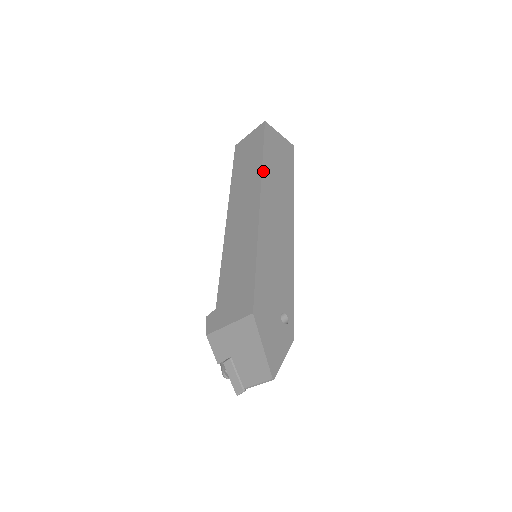
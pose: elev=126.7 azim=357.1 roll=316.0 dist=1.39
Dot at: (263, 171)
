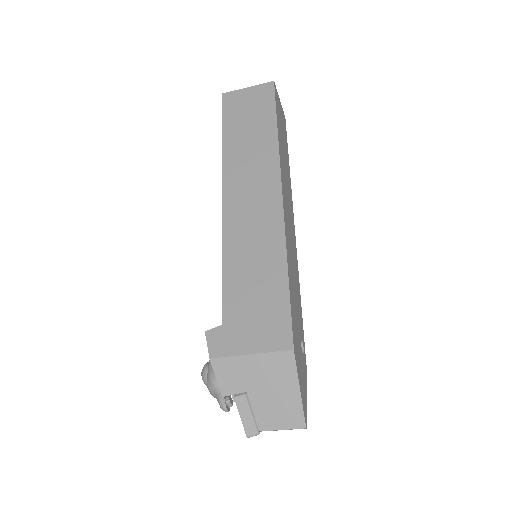
Dot at: (280, 152)
